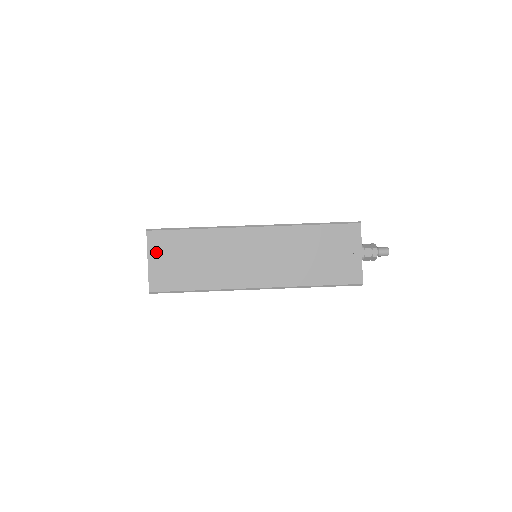
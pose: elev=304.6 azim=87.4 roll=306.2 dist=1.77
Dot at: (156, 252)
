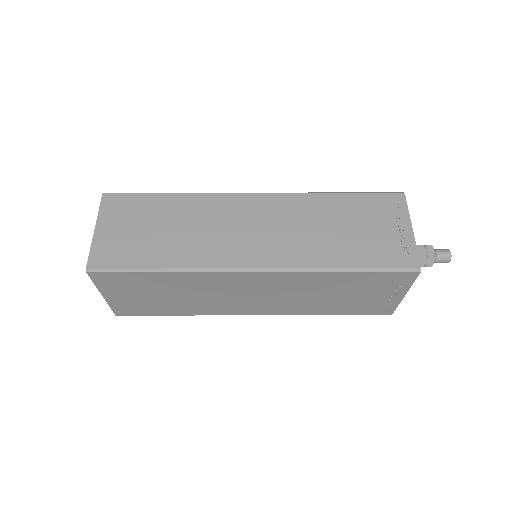
Dot at: (110, 218)
